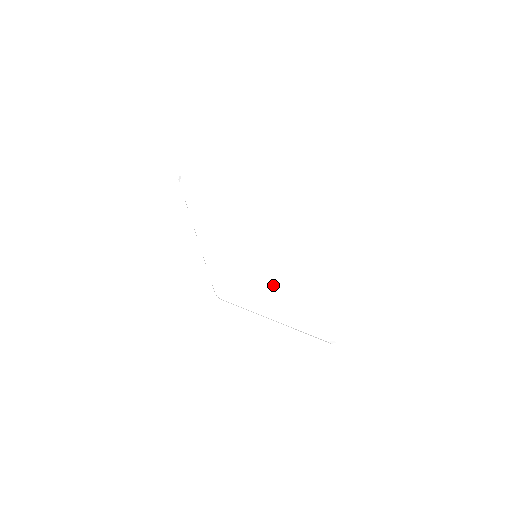
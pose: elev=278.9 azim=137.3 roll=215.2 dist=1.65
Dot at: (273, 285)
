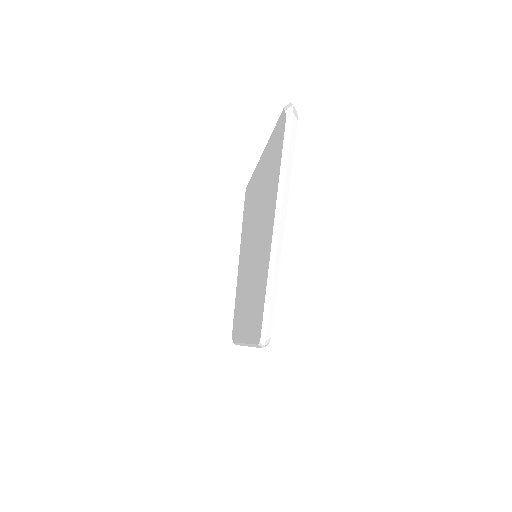
Dot at: (244, 277)
